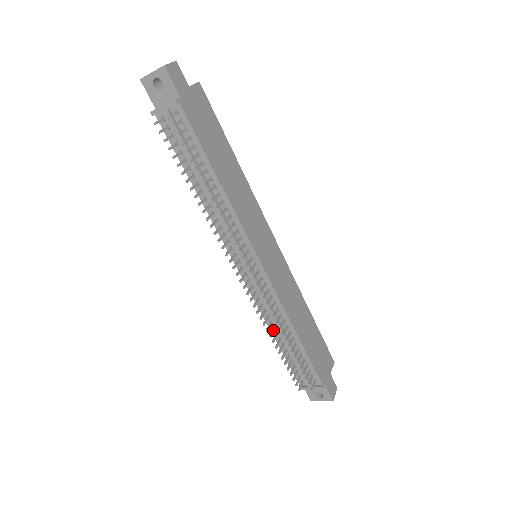
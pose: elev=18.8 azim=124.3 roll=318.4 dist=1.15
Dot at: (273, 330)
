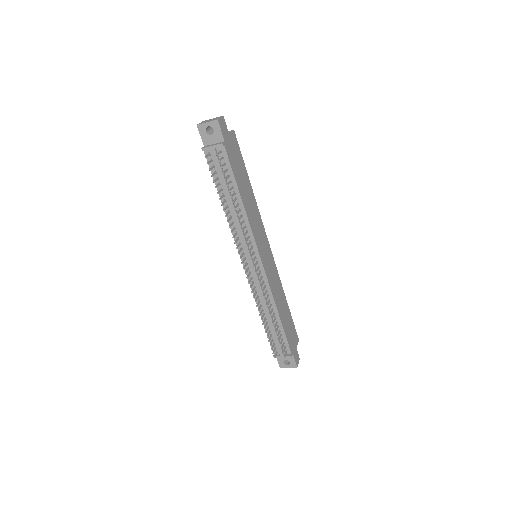
Dot at: (262, 311)
